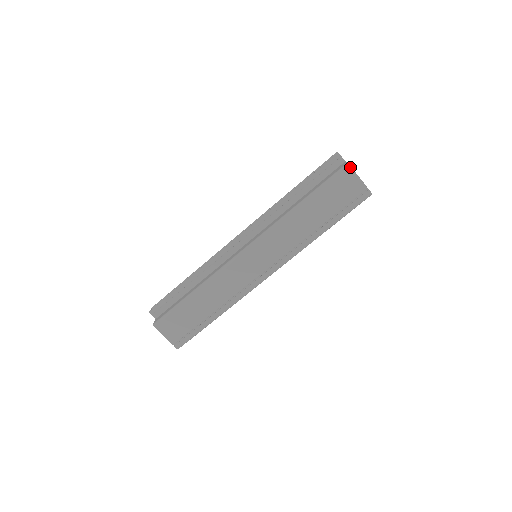
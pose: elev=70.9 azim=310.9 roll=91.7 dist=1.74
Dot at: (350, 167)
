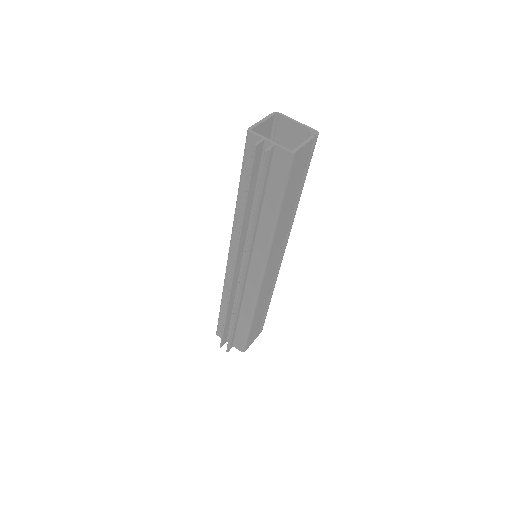
Dot at: (296, 152)
